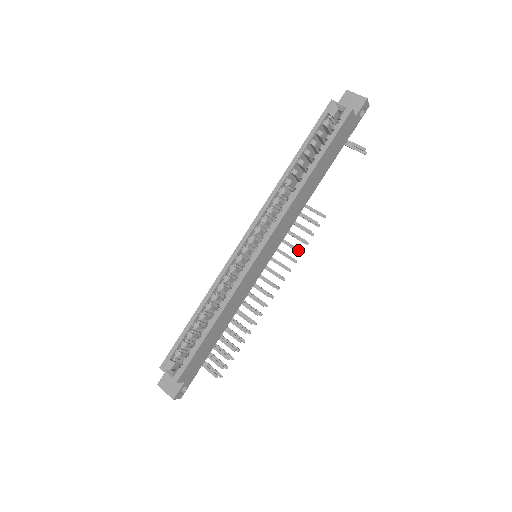
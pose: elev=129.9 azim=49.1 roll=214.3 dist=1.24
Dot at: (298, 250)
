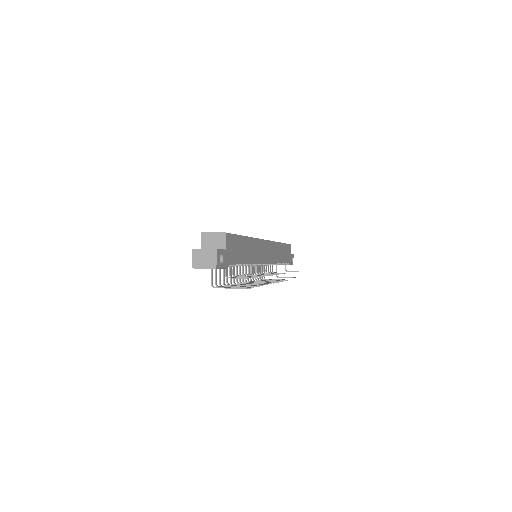
Dot at: (281, 273)
